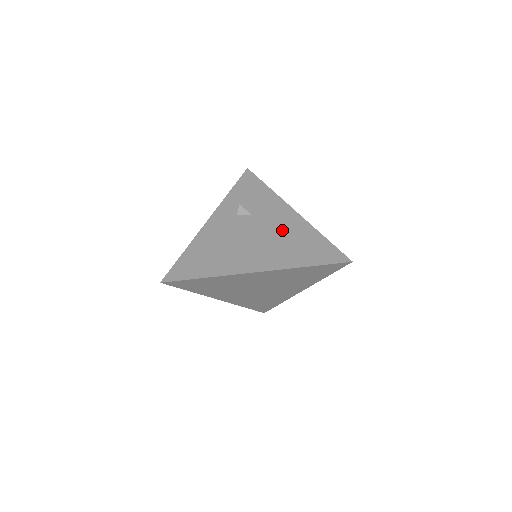
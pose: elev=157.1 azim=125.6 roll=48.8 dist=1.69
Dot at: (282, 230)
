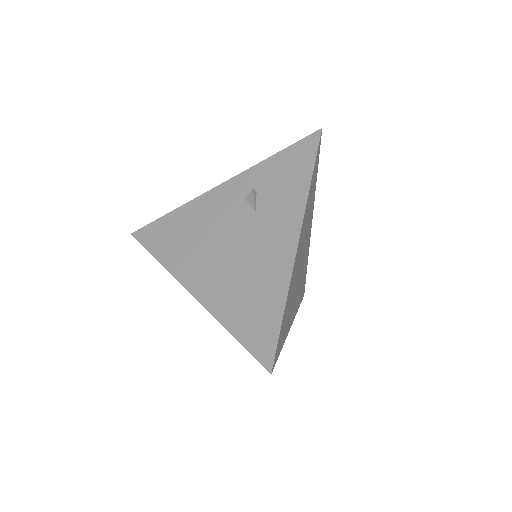
Dot at: (258, 261)
